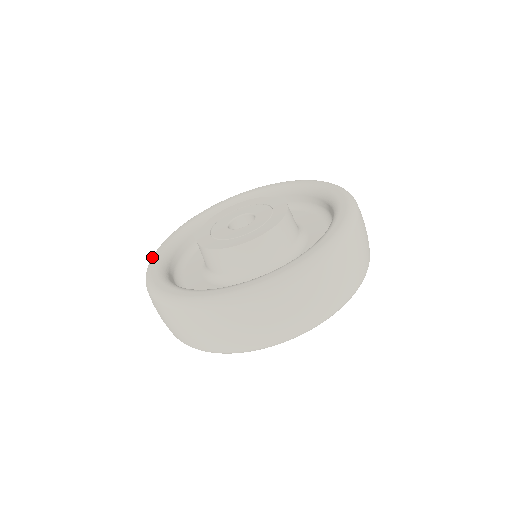
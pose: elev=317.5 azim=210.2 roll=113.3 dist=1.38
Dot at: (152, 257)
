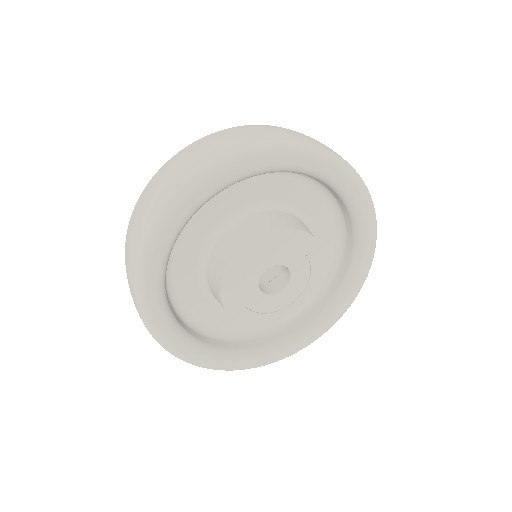
Dot at: occluded
